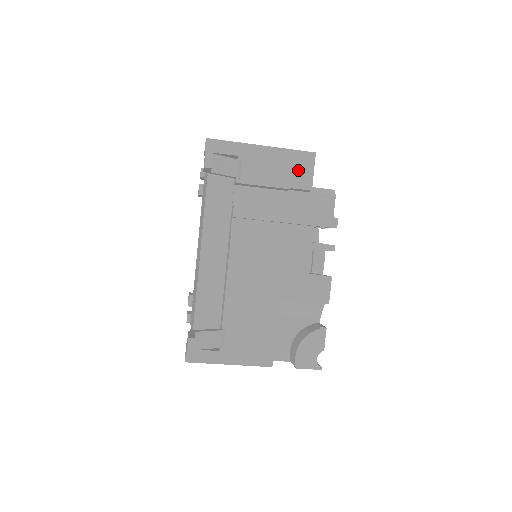
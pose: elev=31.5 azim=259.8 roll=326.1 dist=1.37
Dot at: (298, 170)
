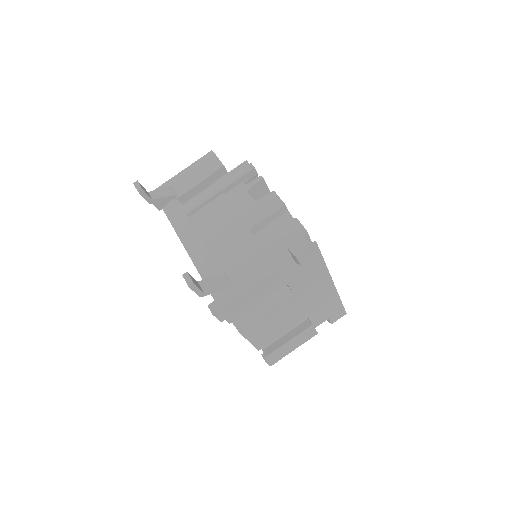
Dot at: (208, 165)
